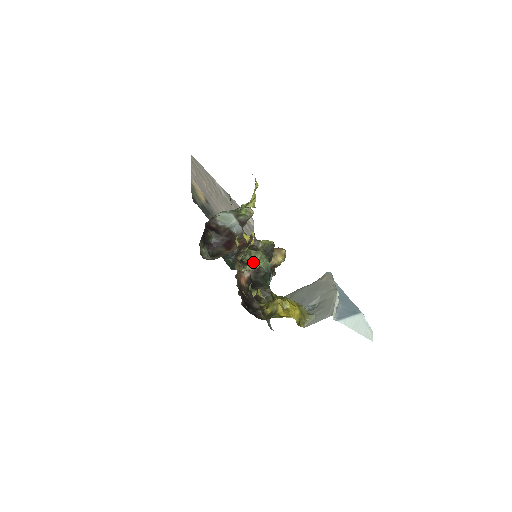
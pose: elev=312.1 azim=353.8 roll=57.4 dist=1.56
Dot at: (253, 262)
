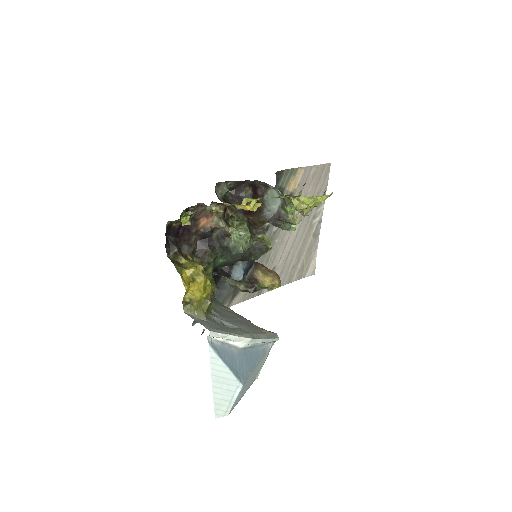
Dot at: (233, 228)
